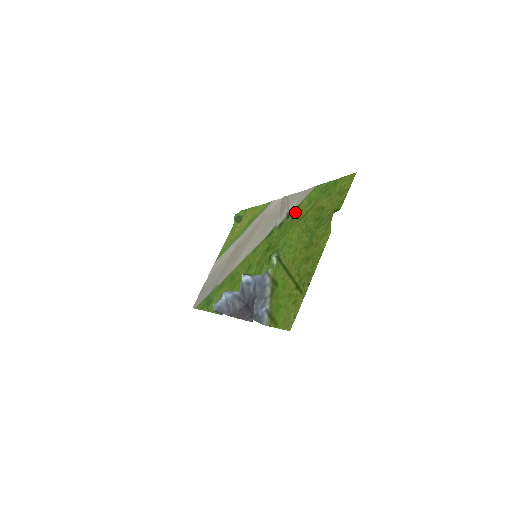
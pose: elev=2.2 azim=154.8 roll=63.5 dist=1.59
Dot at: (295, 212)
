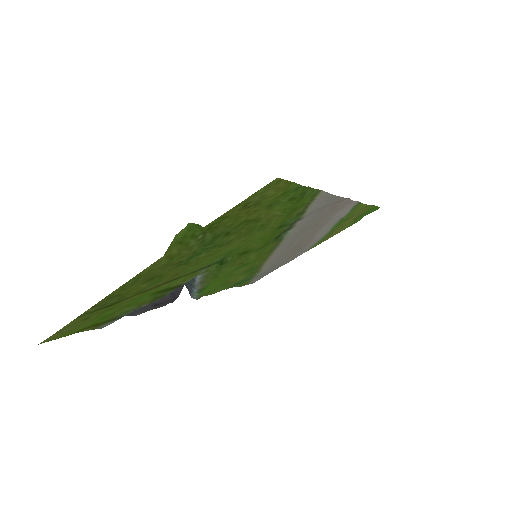
Dot at: (291, 219)
